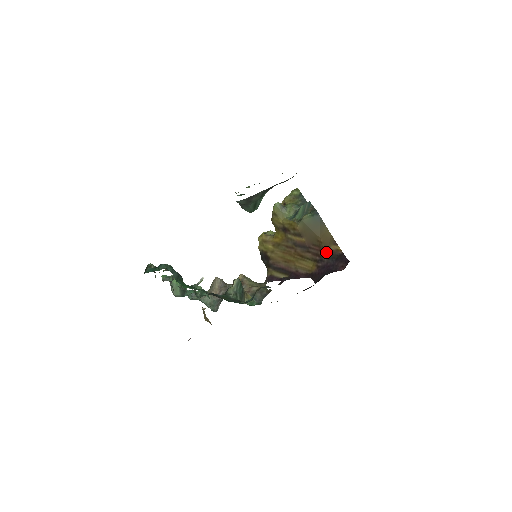
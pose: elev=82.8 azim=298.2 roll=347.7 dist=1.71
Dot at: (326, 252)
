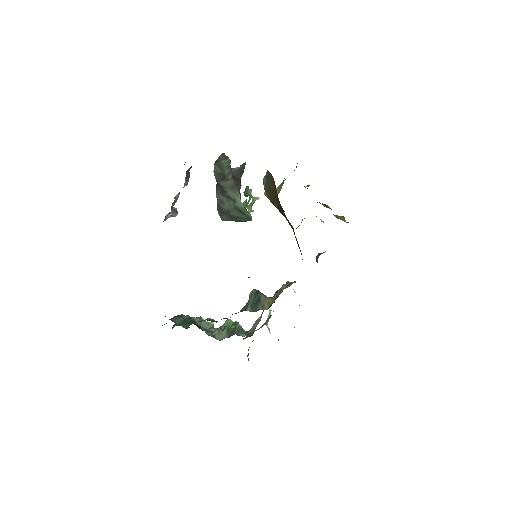
Dot at: occluded
